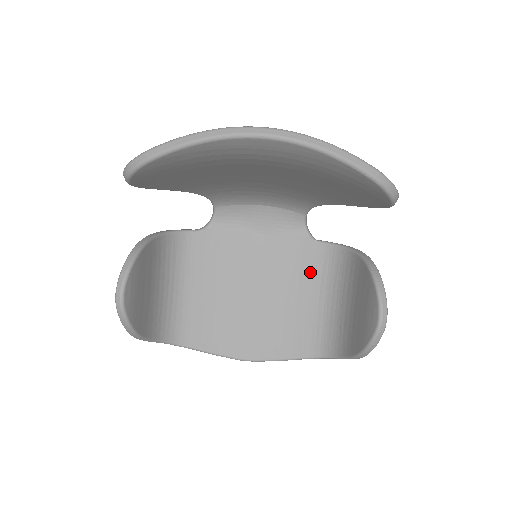
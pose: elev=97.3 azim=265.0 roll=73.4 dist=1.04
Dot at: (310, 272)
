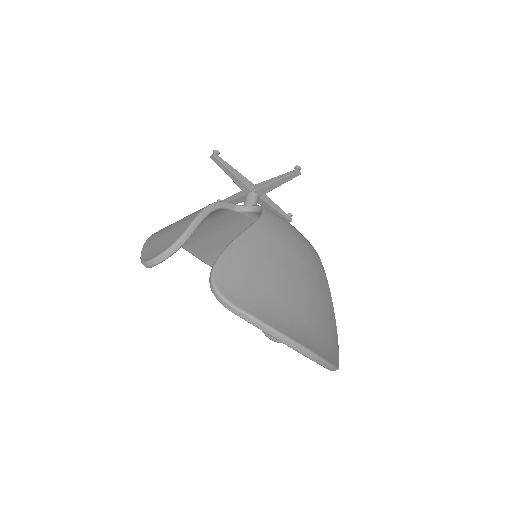
Dot at: occluded
